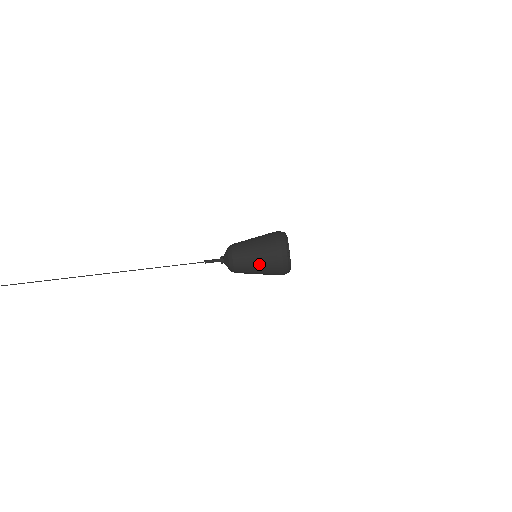
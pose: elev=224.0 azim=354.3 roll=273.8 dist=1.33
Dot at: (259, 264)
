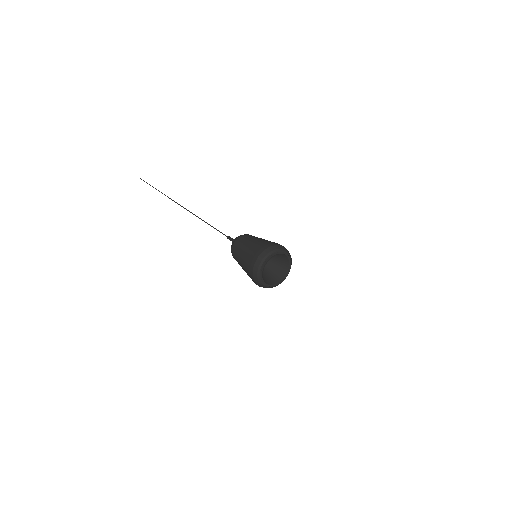
Dot at: (245, 251)
